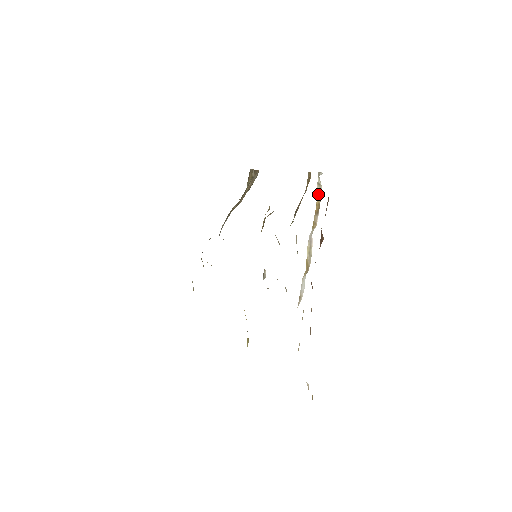
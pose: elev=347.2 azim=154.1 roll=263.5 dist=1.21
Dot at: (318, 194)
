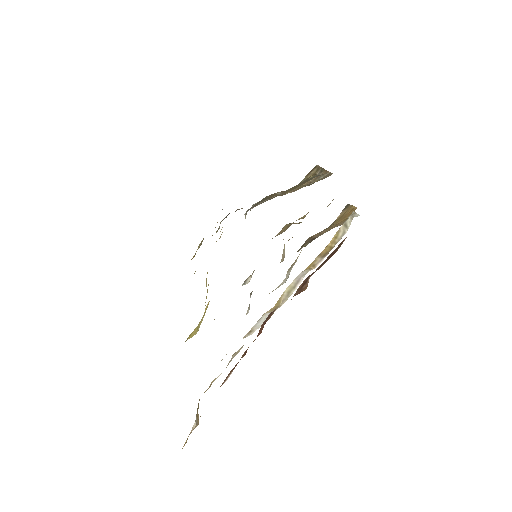
Dot at: (337, 236)
